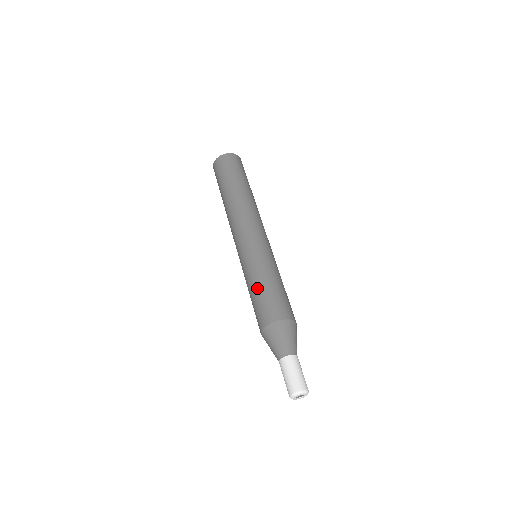
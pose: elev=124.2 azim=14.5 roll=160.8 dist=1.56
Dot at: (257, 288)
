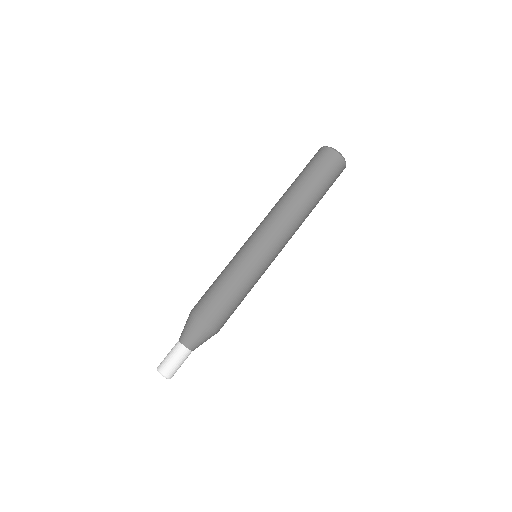
Dot at: (223, 284)
